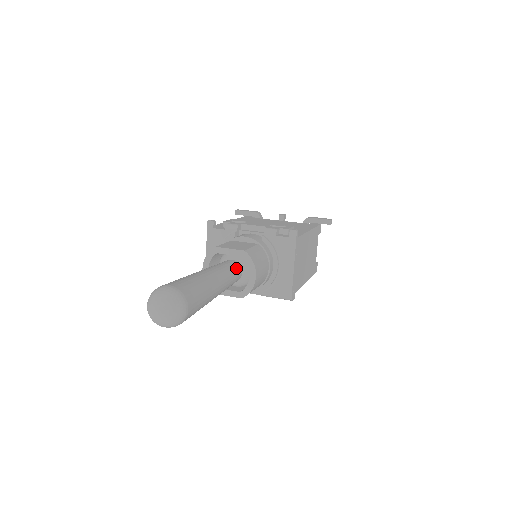
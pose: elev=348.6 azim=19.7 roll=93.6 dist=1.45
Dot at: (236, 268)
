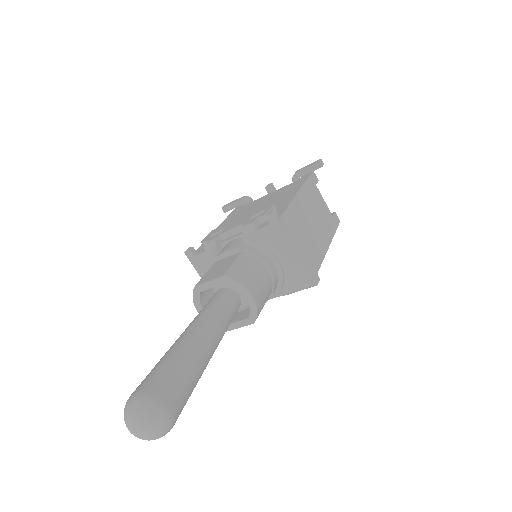
Dot at: (226, 299)
